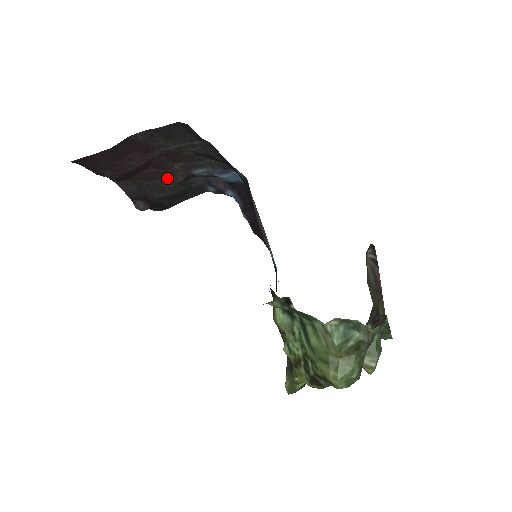
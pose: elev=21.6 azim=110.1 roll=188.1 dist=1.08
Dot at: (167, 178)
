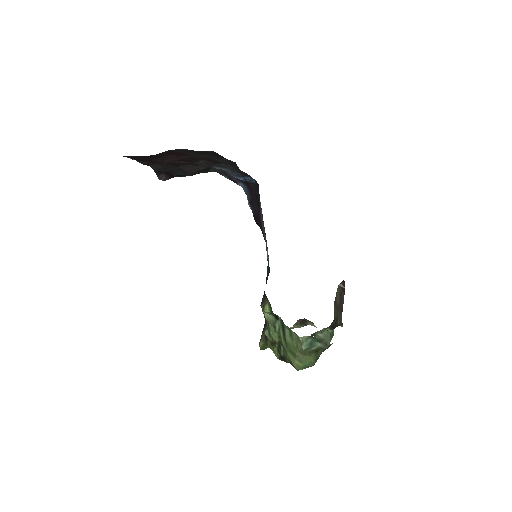
Dot at: (191, 166)
